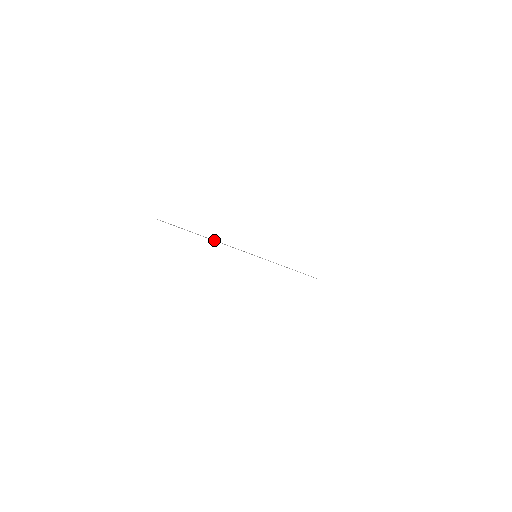
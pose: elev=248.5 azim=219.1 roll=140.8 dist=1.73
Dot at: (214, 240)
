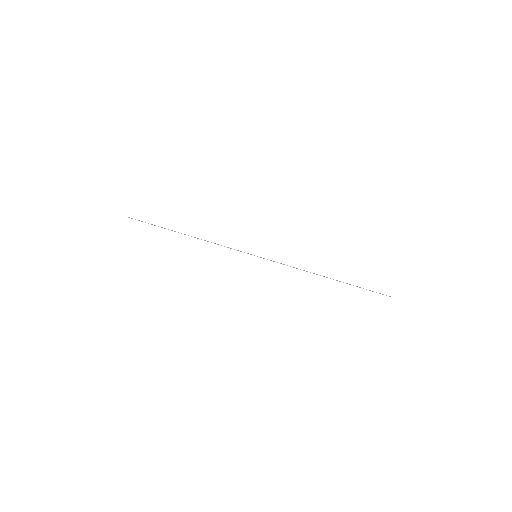
Dot at: occluded
